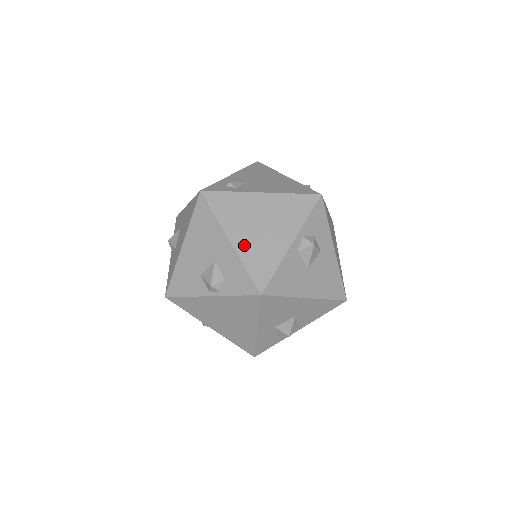
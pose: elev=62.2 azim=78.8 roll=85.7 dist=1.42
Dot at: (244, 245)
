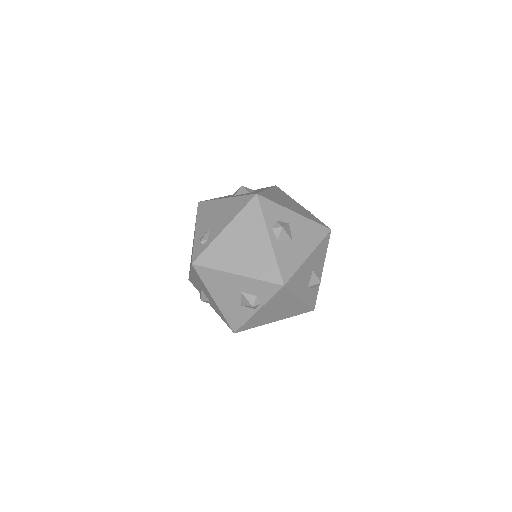
Dot at: (247, 269)
